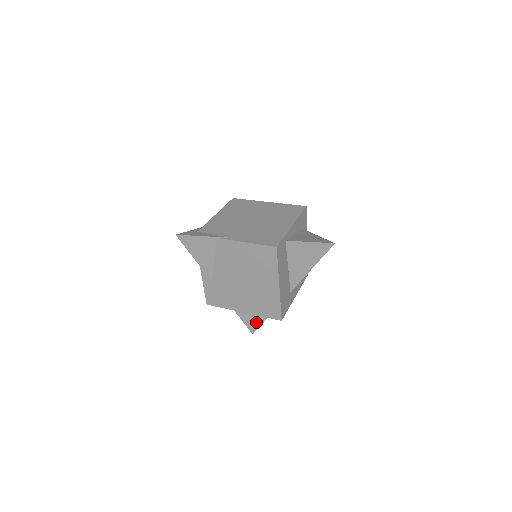
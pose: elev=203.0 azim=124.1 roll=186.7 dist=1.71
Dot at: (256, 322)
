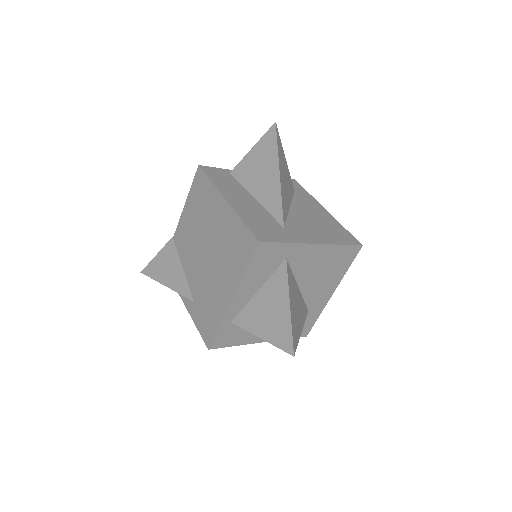
Dot at: (281, 325)
